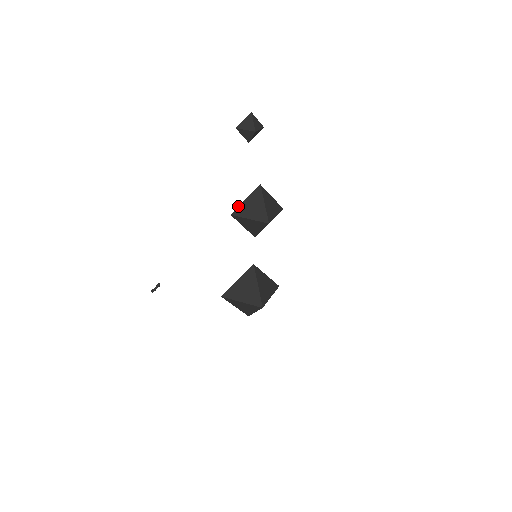
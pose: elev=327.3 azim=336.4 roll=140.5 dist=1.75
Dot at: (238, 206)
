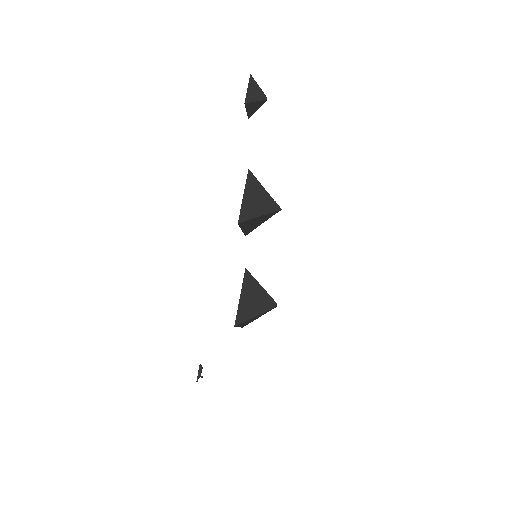
Dot at: occluded
